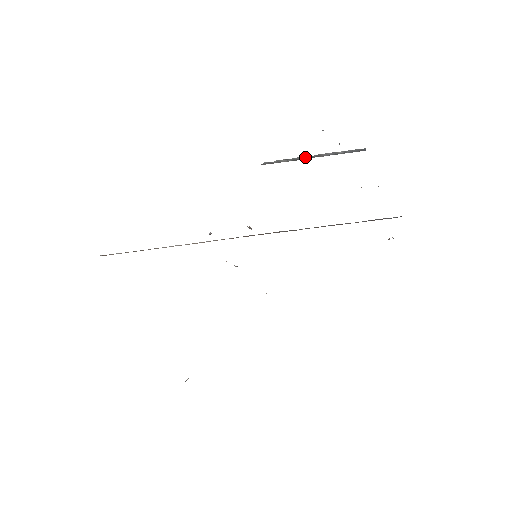
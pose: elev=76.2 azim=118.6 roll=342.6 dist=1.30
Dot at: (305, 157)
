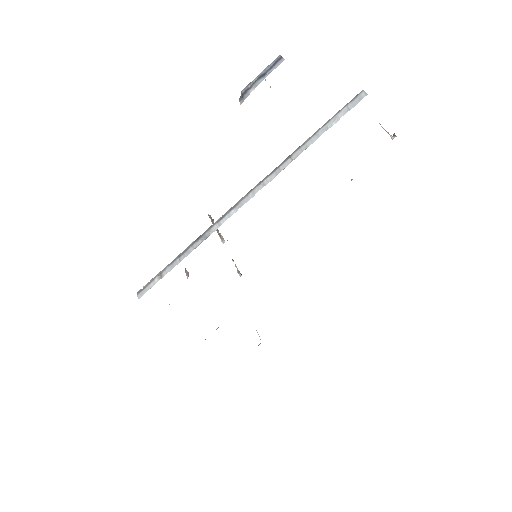
Dot at: occluded
